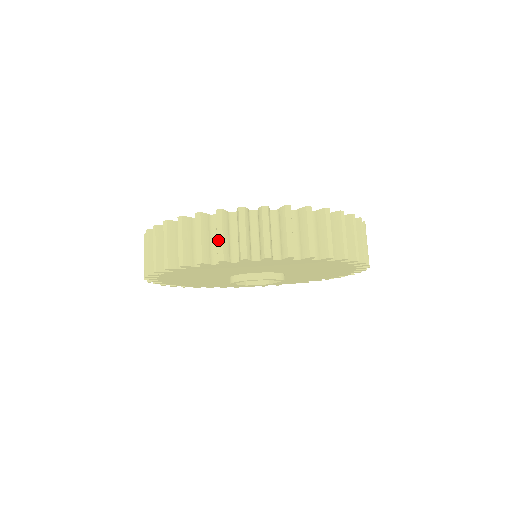
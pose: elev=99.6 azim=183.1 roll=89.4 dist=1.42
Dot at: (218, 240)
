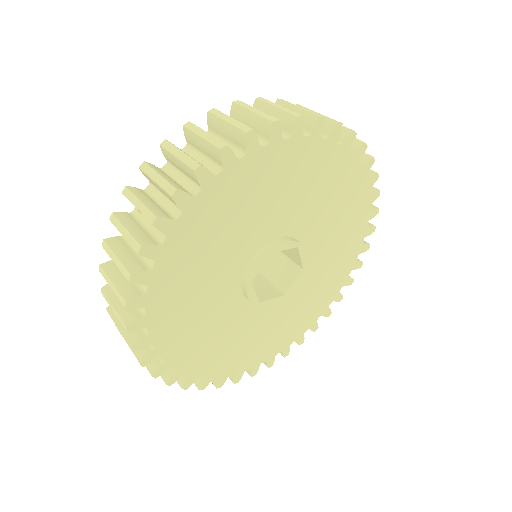
Dot at: (257, 113)
